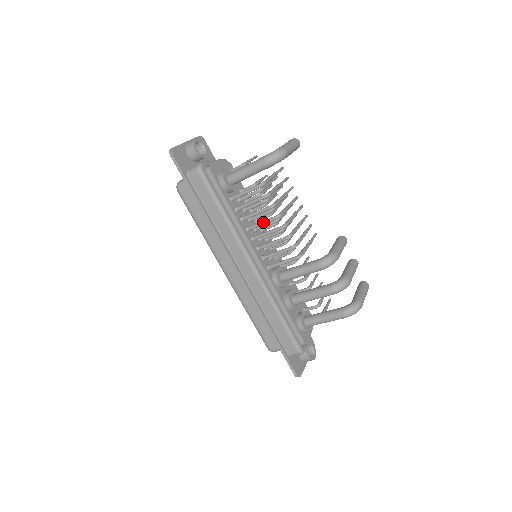
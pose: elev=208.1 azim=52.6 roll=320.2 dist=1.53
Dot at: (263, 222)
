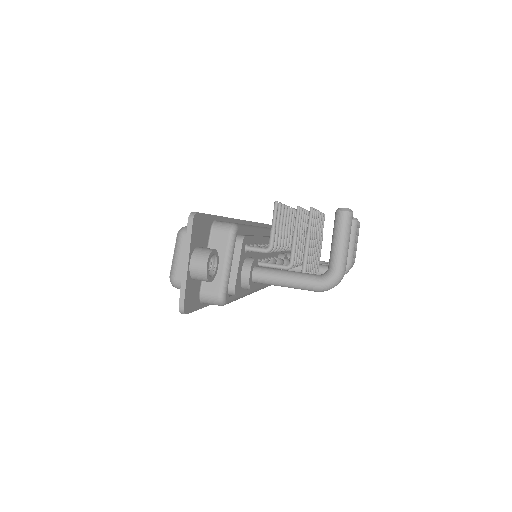
Dot at: occluded
